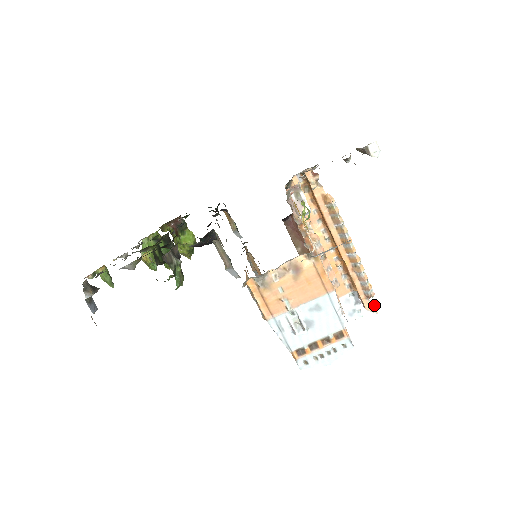
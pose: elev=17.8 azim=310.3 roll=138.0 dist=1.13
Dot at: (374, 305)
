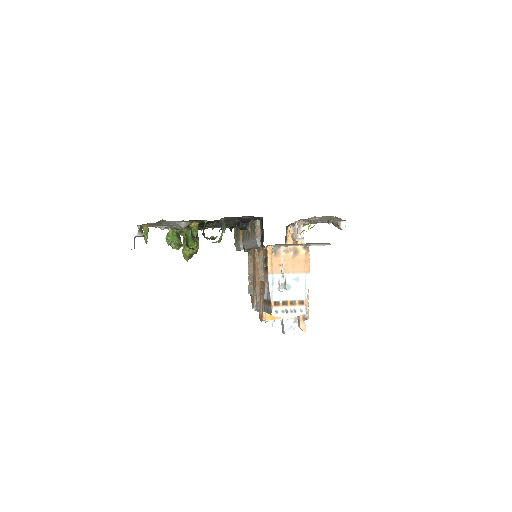
Dot at: occluded
